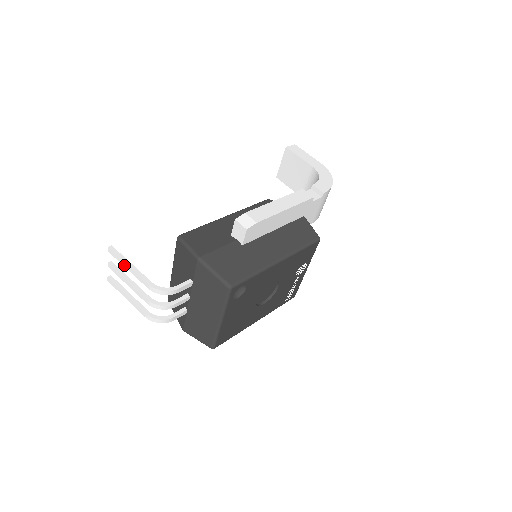
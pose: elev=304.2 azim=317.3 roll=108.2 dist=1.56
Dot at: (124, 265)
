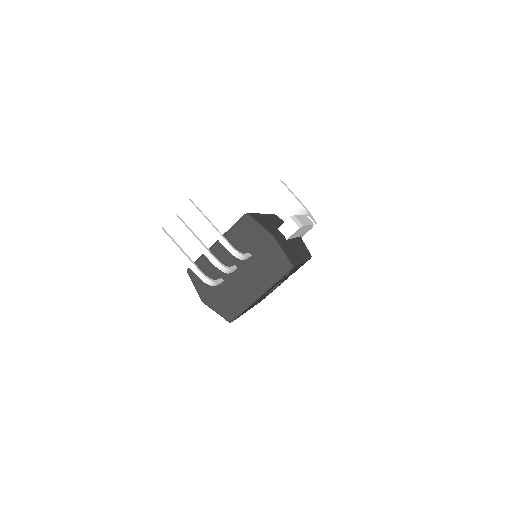
Dot at: (203, 221)
